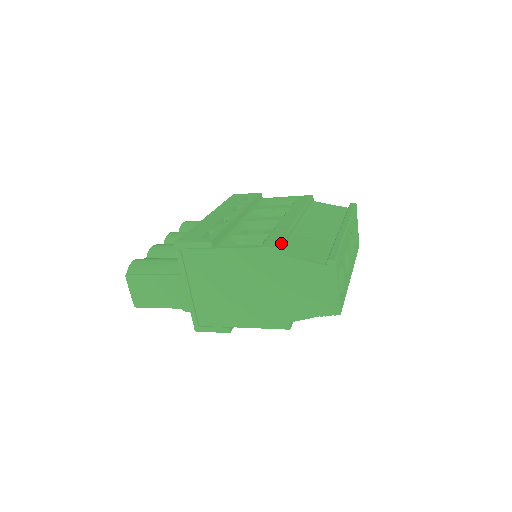
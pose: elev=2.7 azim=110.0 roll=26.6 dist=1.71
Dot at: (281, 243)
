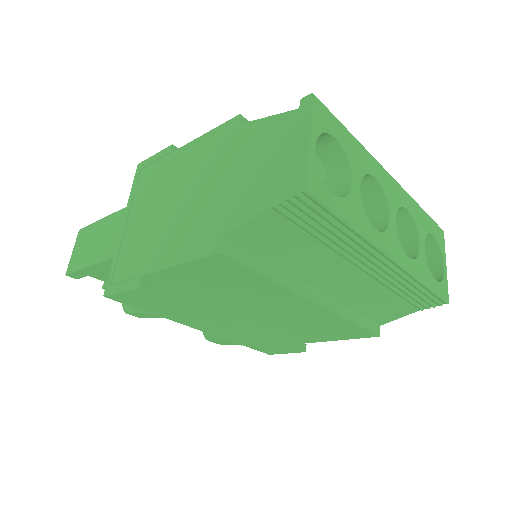
Dot at: occluded
